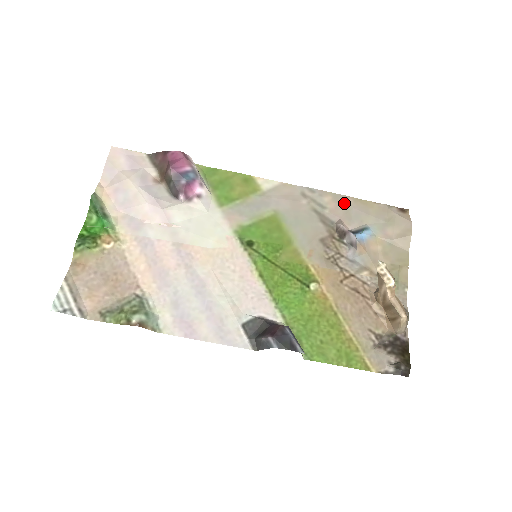
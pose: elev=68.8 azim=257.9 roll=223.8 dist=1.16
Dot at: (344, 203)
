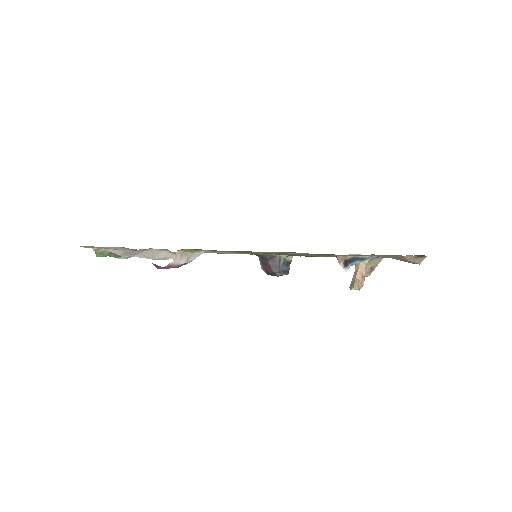
Dot at: (352, 255)
